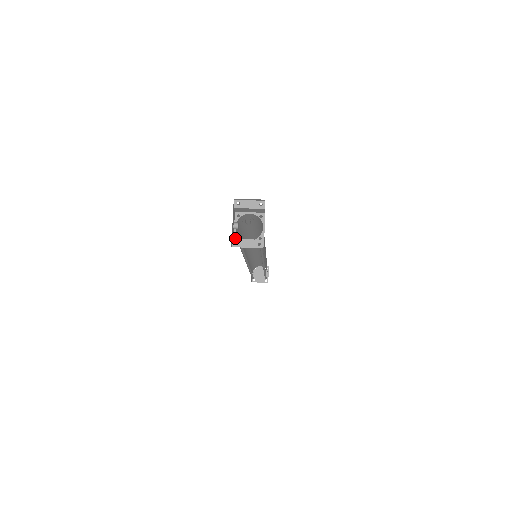
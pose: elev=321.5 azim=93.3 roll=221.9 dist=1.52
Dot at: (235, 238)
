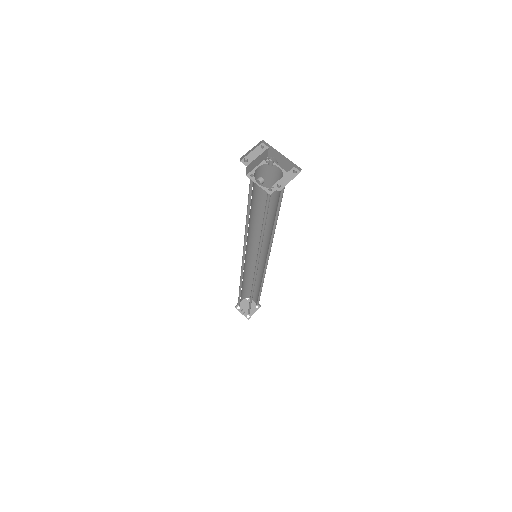
Dot at: (268, 192)
